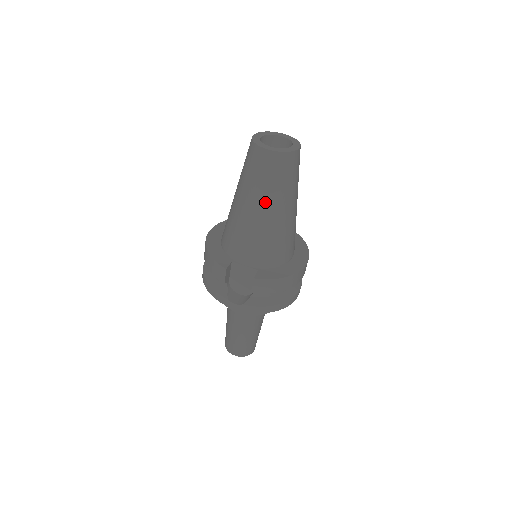
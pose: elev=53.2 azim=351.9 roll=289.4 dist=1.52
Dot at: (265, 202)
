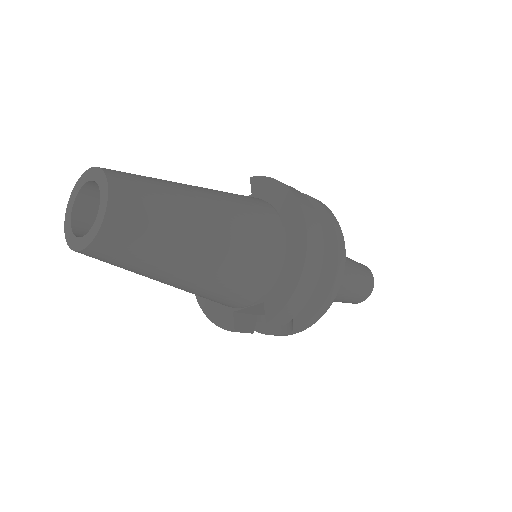
Dot at: (169, 273)
